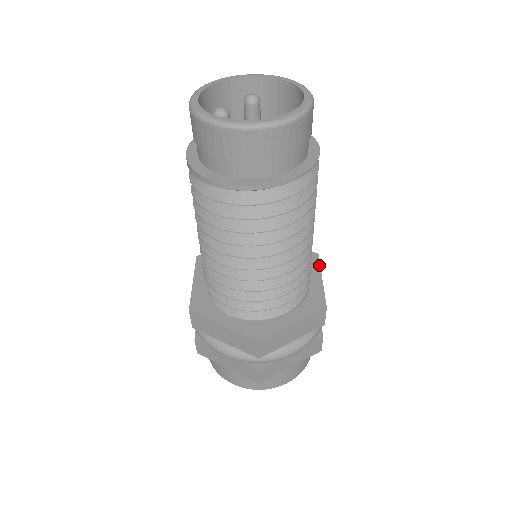
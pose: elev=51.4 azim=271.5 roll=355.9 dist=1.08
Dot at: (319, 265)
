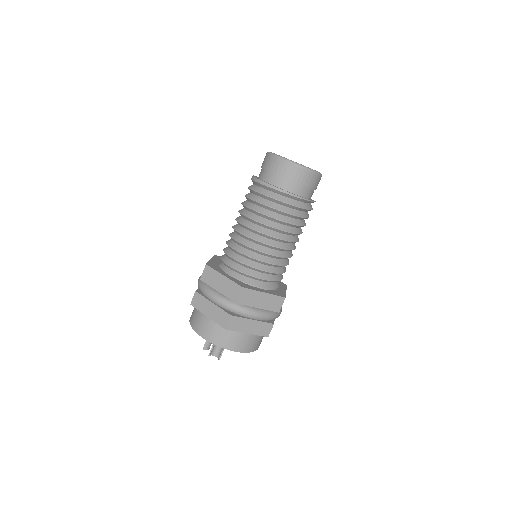
Dot at: (286, 287)
